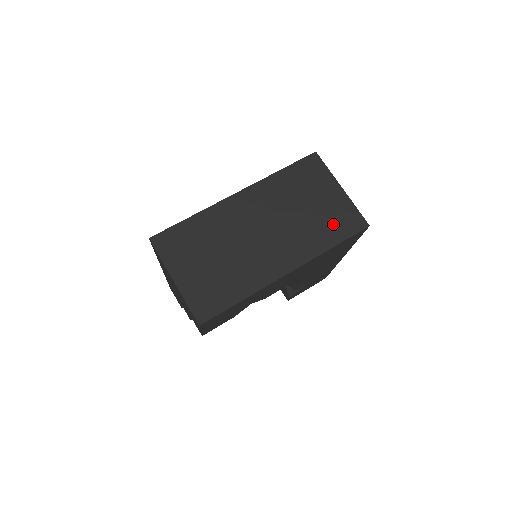
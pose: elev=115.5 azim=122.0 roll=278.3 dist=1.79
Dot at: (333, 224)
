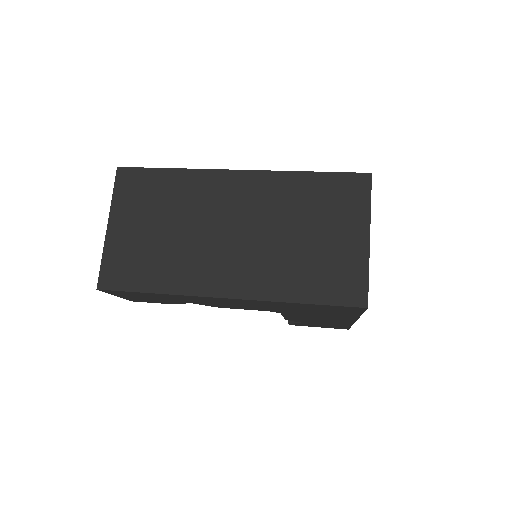
Dot at: (322, 276)
